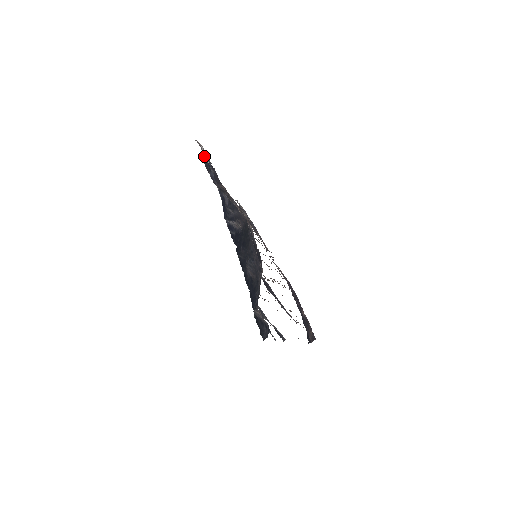
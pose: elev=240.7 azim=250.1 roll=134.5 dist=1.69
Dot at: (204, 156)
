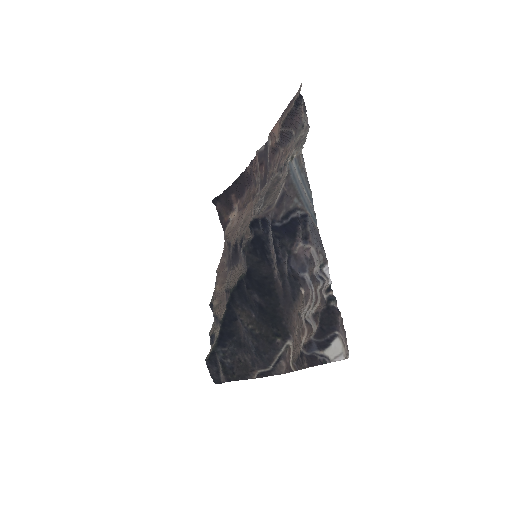
Dot at: (336, 313)
